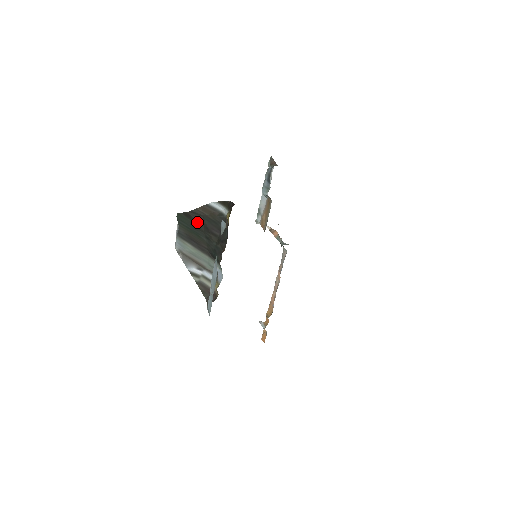
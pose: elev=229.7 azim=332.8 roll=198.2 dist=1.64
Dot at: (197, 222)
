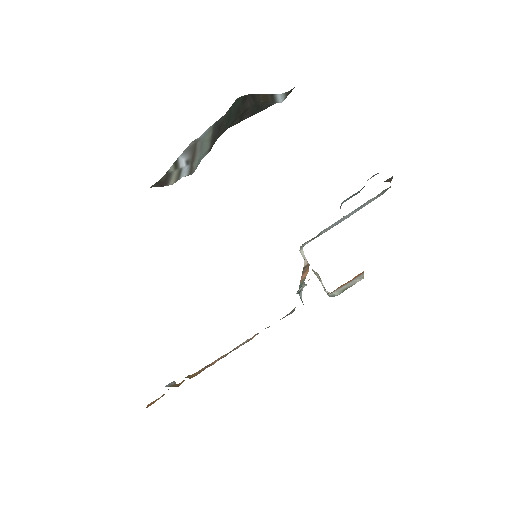
Dot at: (244, 106)
